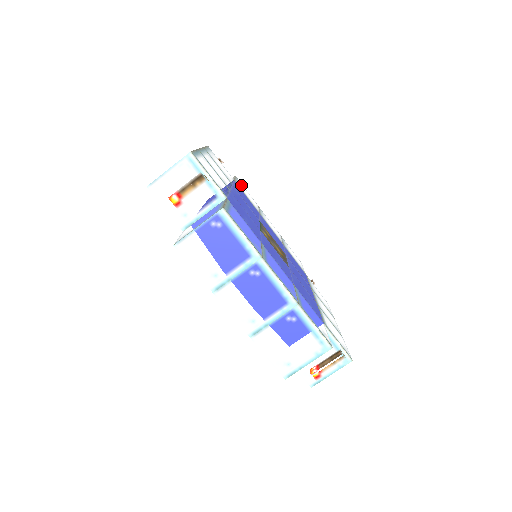
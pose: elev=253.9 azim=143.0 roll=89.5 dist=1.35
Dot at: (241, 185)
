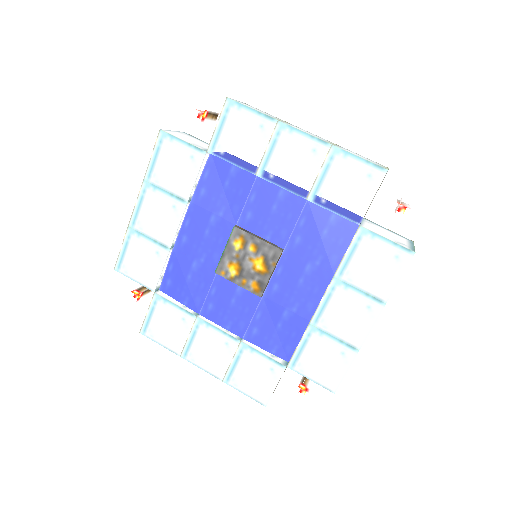
Dot at: occluded
